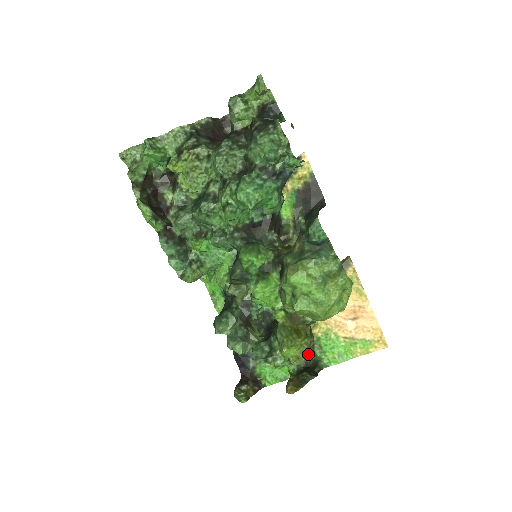
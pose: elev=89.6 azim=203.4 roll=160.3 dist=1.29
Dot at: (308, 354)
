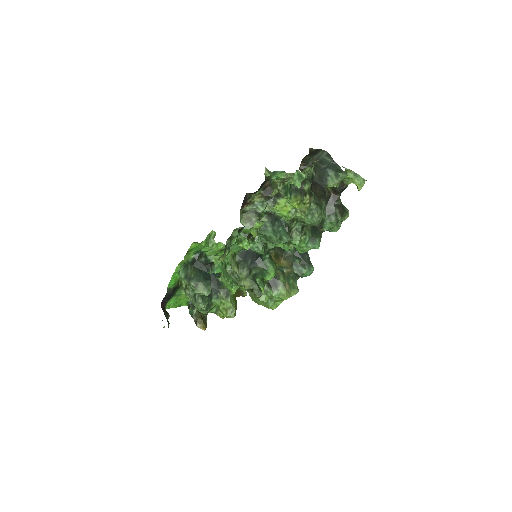
Dot at: occluded
